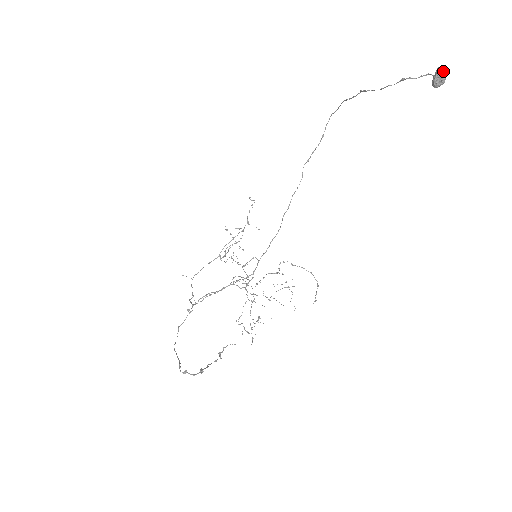
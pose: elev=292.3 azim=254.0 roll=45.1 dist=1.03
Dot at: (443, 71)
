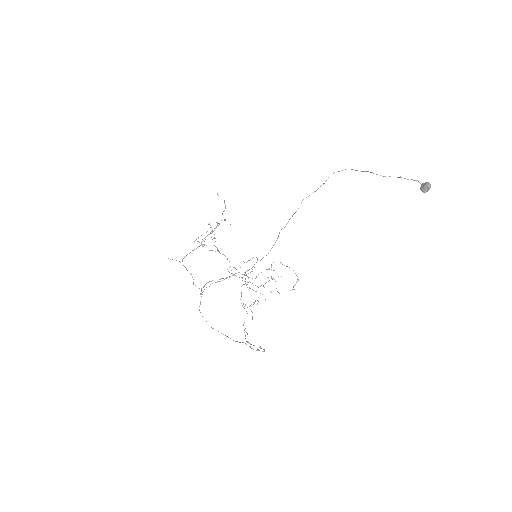
Dot at: (430, 186)
